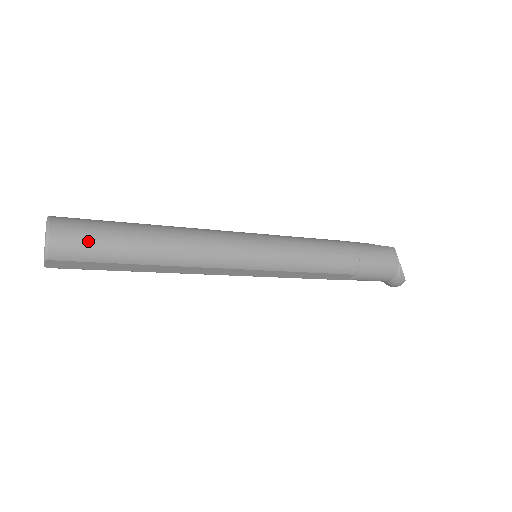
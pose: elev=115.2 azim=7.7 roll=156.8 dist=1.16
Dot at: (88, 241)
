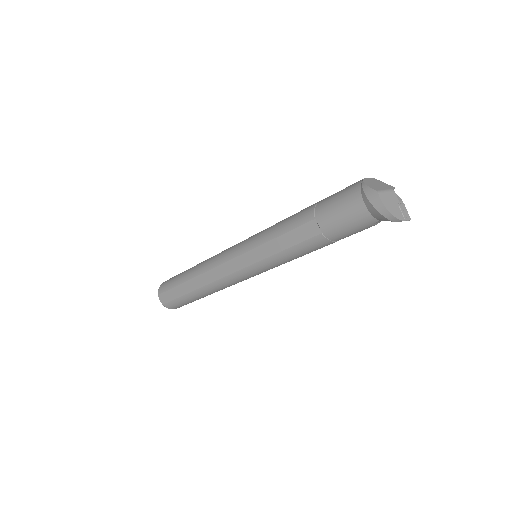
Dot at: (172, 278)
